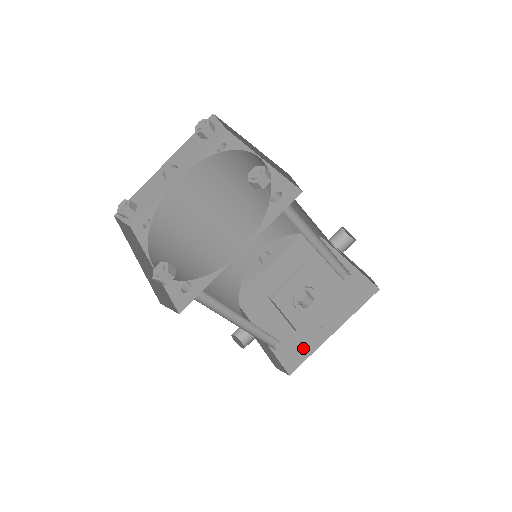
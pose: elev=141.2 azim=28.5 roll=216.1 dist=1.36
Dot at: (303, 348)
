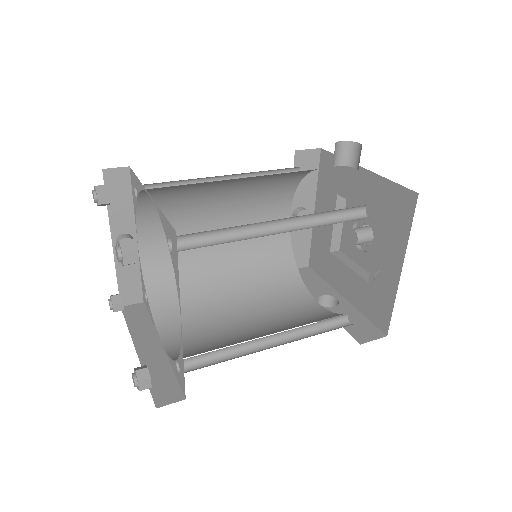
Dot at: (383, 300)
